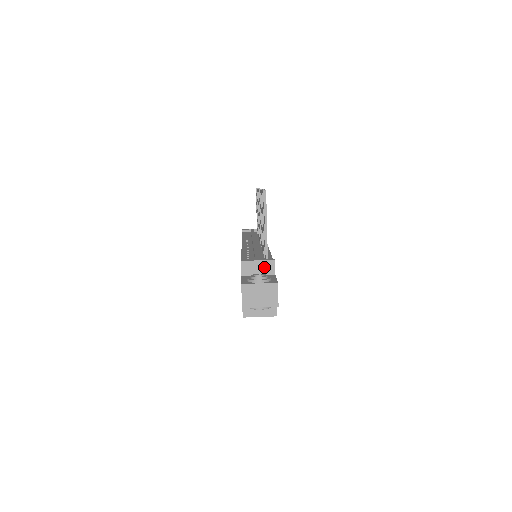
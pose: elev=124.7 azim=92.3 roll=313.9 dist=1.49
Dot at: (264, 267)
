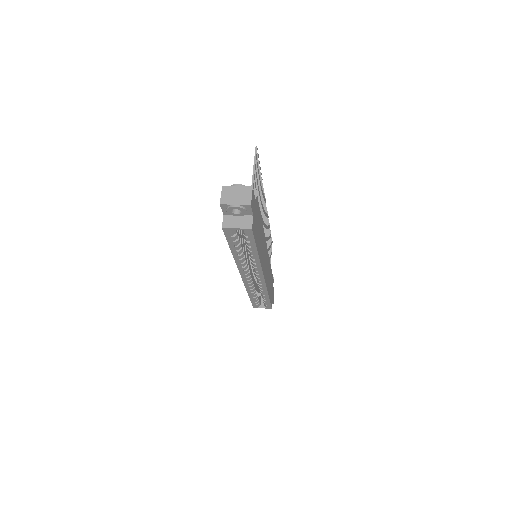
Dot at: occluded
